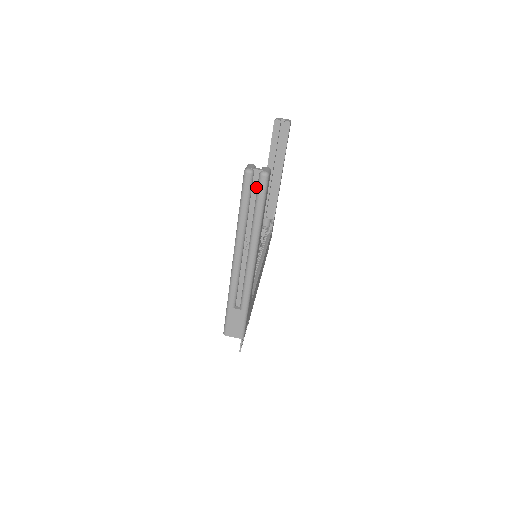
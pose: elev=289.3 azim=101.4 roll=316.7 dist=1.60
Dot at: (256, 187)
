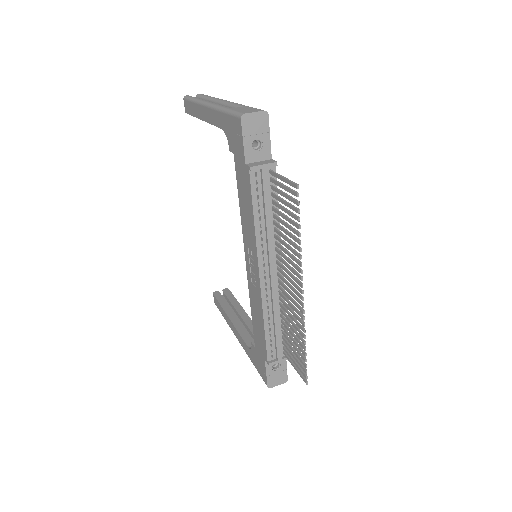
Dot at: occluded
